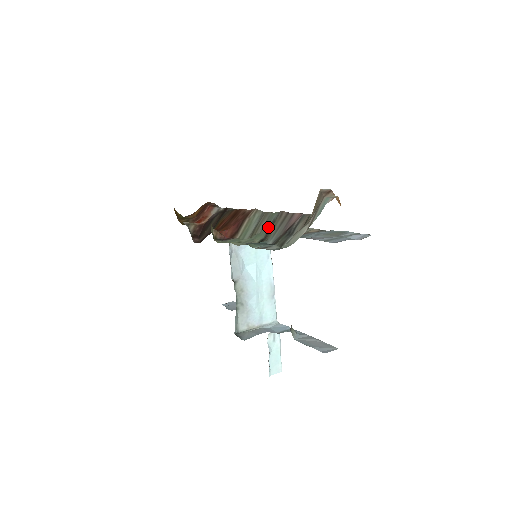
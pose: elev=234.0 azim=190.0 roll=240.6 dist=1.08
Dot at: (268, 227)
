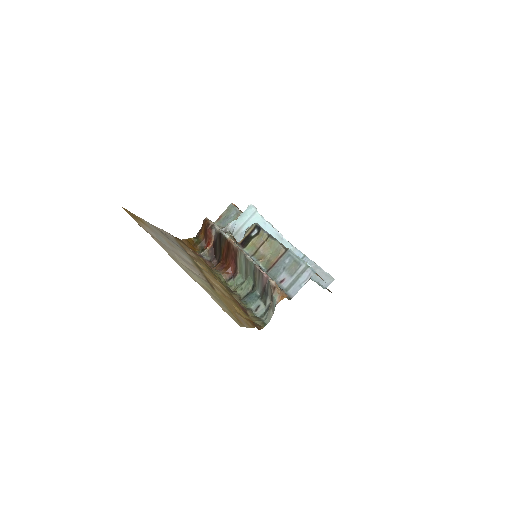
Dot at: (253, 275)
